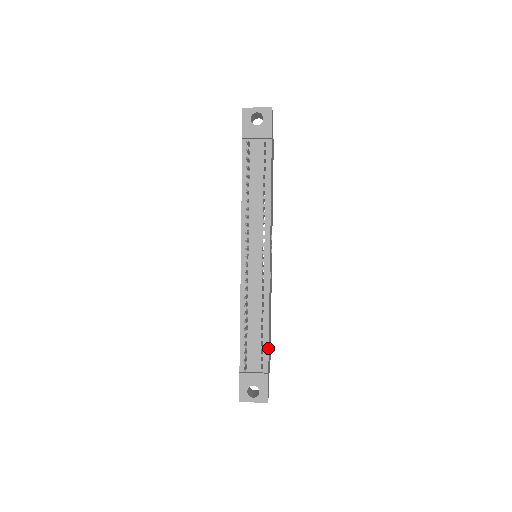
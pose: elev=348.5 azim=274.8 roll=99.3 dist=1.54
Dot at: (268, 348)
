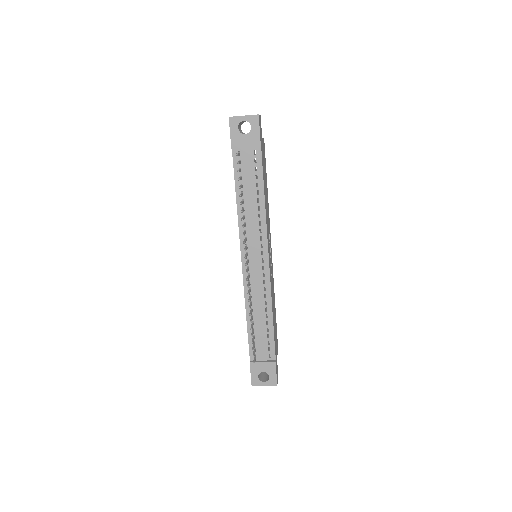
Dot at: (274, 340)
